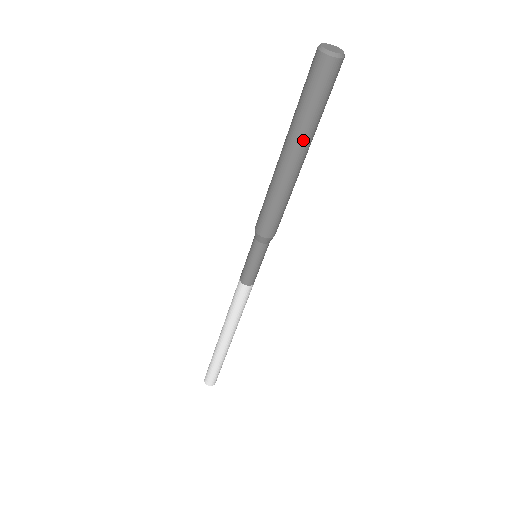
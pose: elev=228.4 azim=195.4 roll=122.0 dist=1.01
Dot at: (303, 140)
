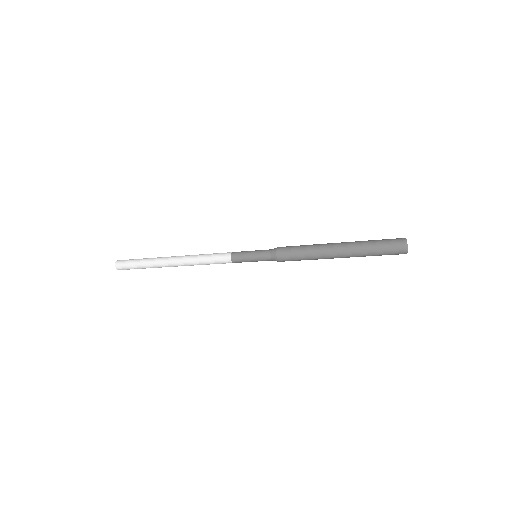
Dot at: occluded
